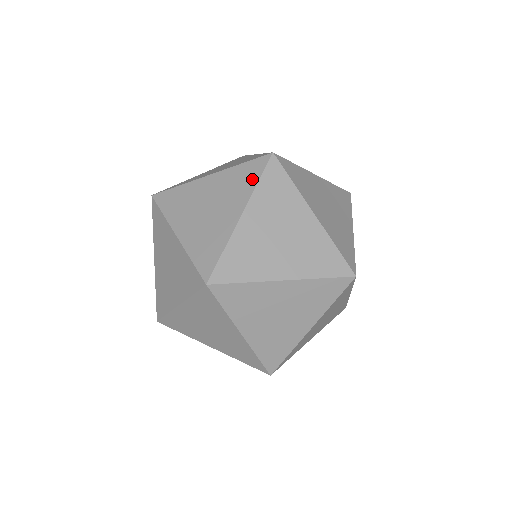
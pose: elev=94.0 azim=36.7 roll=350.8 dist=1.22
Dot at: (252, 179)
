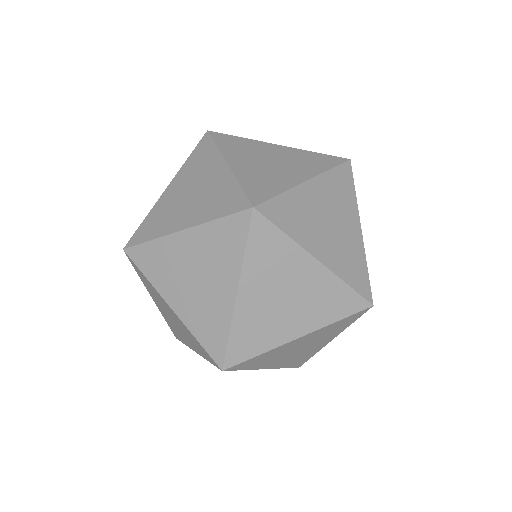
Dot at: (209, 150)
